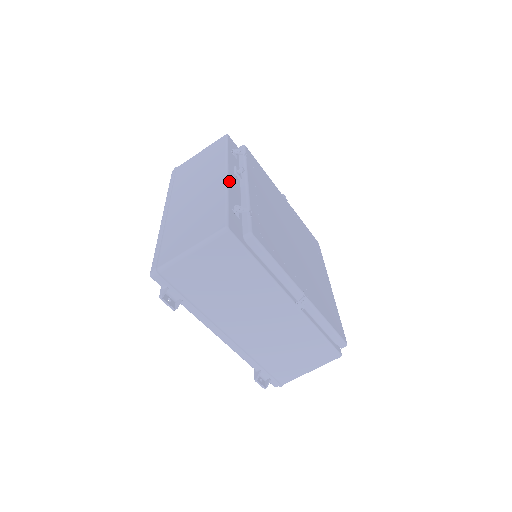
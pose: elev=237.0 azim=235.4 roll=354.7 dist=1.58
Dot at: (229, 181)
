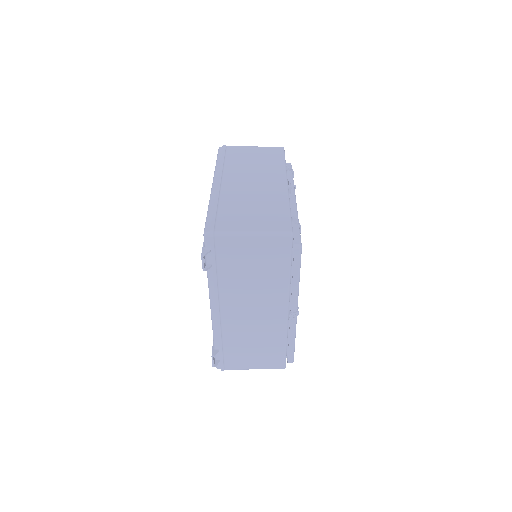
Dot at: occluded
